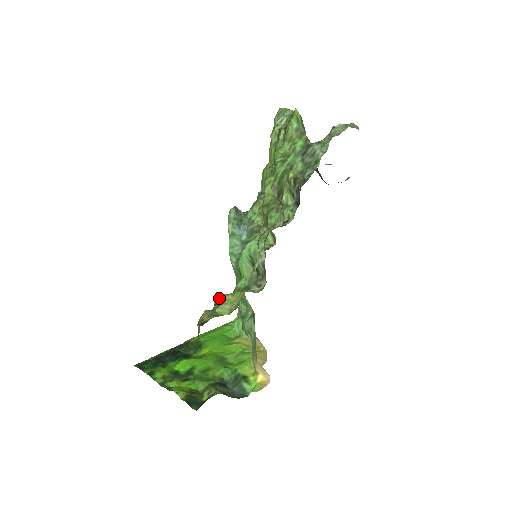
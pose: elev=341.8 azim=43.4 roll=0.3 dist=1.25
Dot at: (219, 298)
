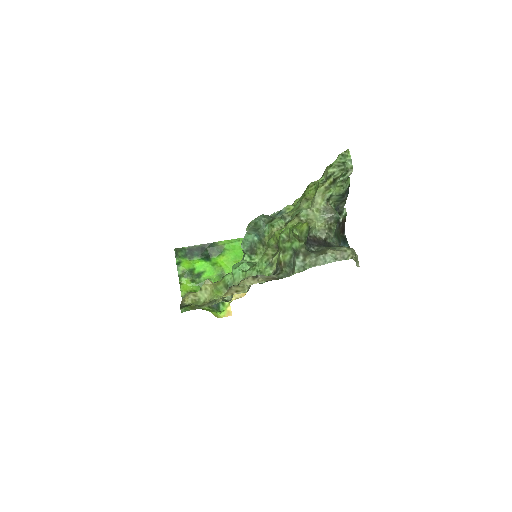
Dot at: (205, 286)
